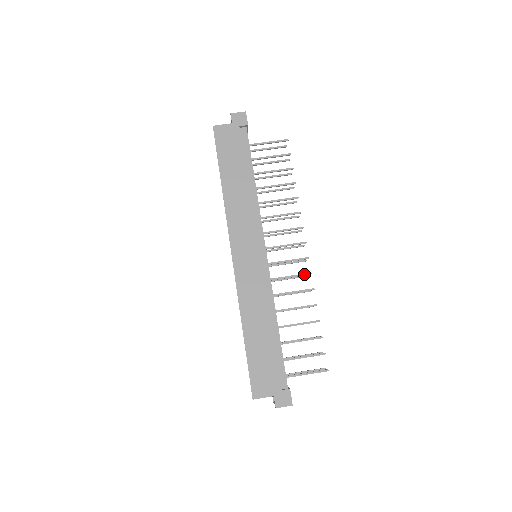
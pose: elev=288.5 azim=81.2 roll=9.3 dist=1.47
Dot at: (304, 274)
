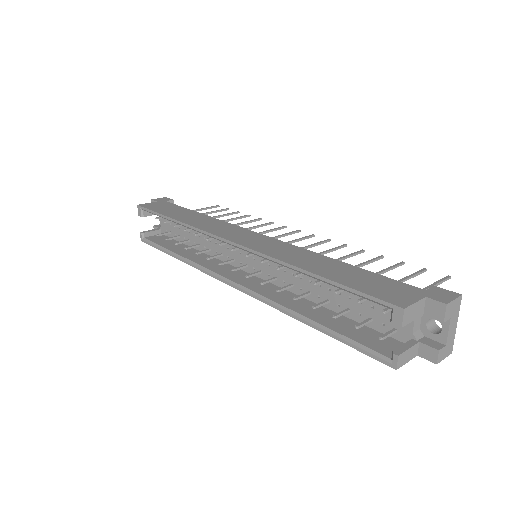
Dot at: (323, 241)
